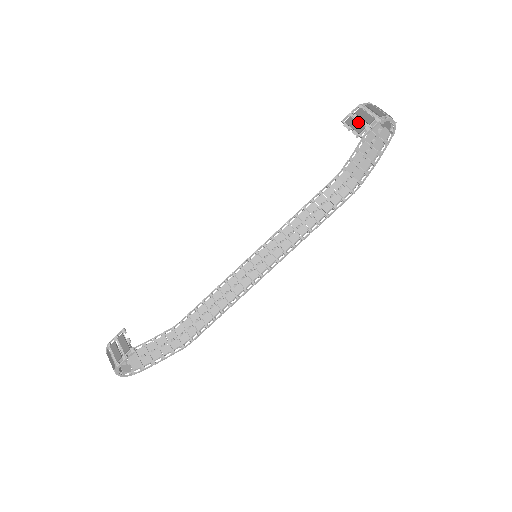
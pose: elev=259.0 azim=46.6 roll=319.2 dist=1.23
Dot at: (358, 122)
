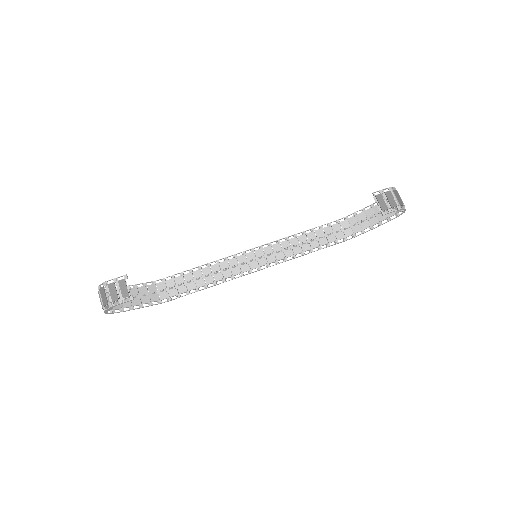
Dot at: (385, 201)
